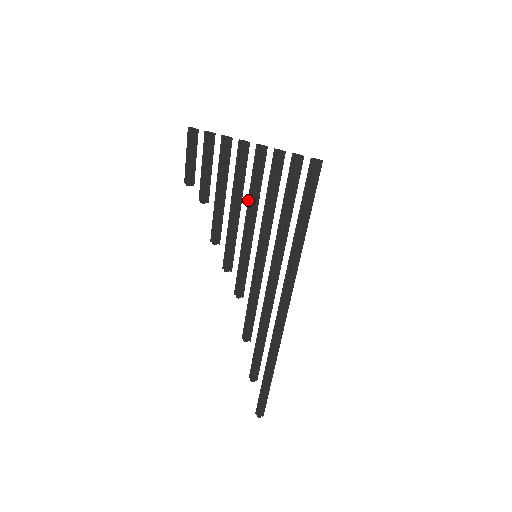
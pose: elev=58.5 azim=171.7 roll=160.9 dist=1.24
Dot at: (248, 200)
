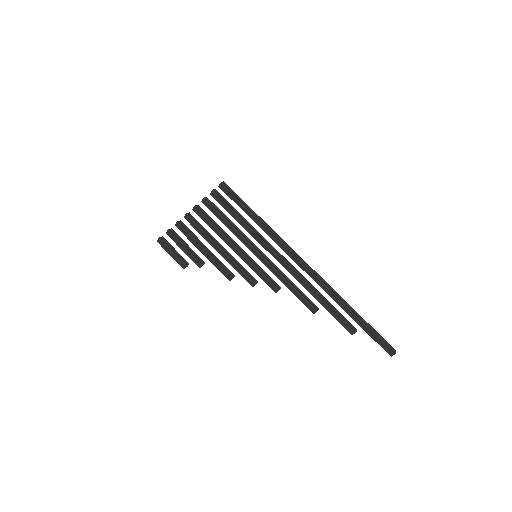
Dot at: (219, 236)
